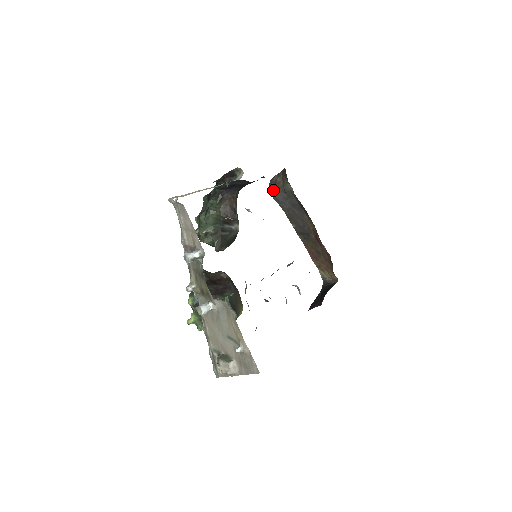
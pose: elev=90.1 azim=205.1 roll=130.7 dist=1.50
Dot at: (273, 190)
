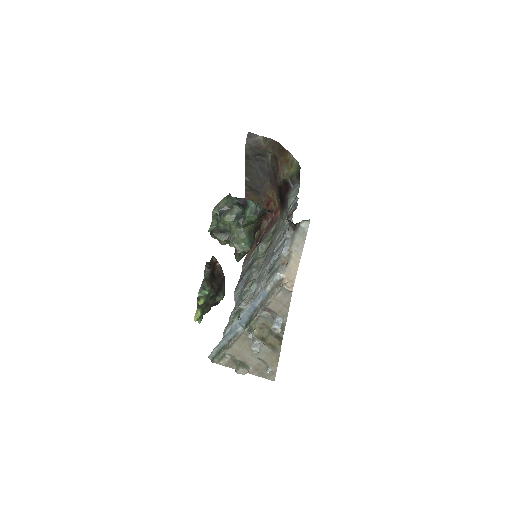
Dot at: (250, 148)
